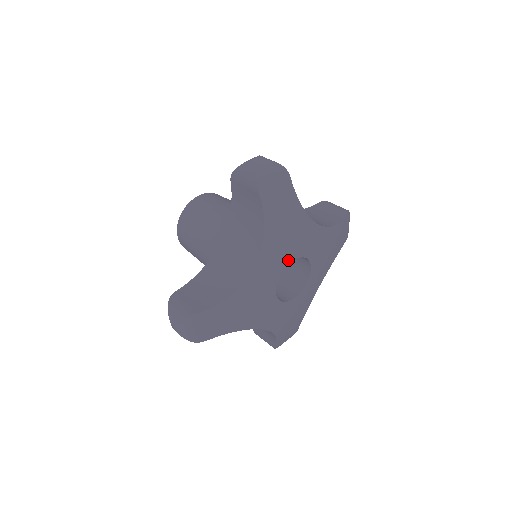
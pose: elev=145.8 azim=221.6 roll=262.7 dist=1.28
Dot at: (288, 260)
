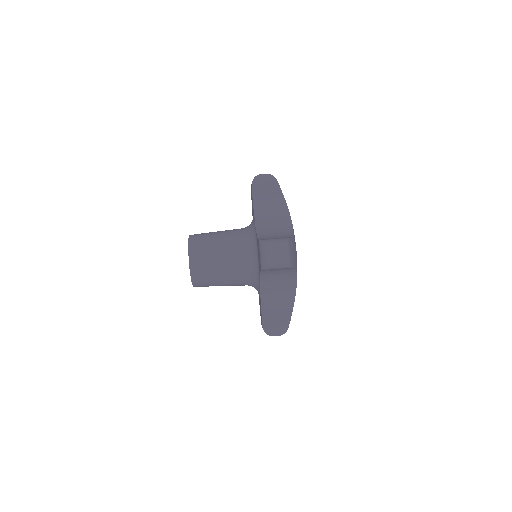
Dot at: occluded
